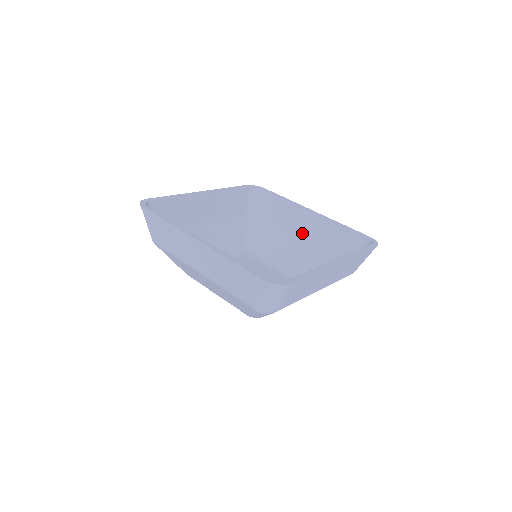
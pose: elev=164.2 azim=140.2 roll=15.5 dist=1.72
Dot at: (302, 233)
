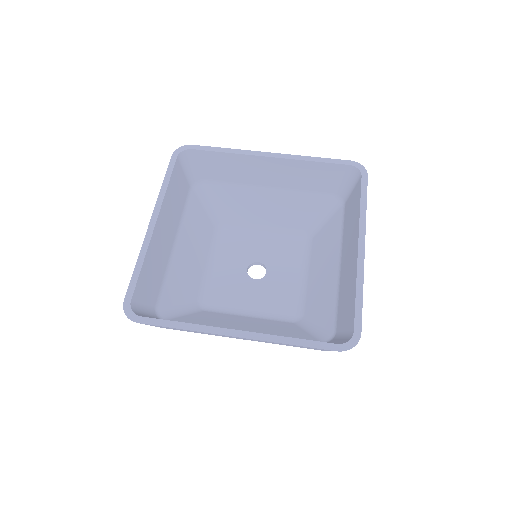
Dot at: (344, 261)
